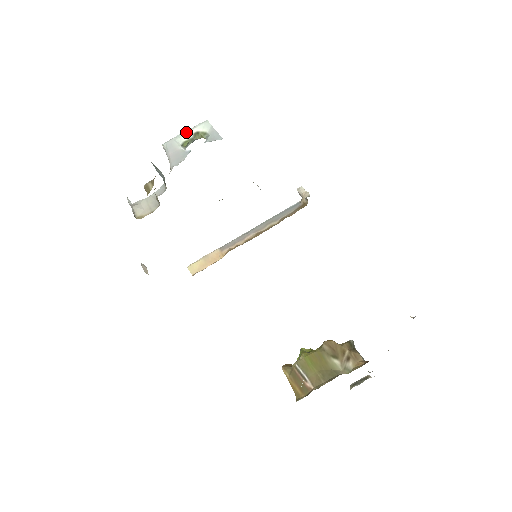
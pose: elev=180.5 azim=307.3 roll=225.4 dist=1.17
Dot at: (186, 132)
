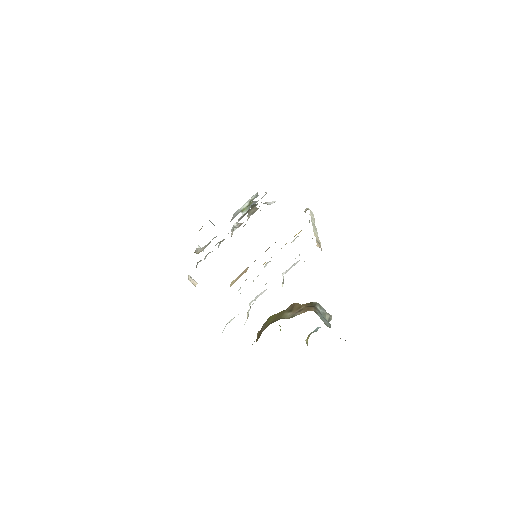
Dot at: (246, 203)
